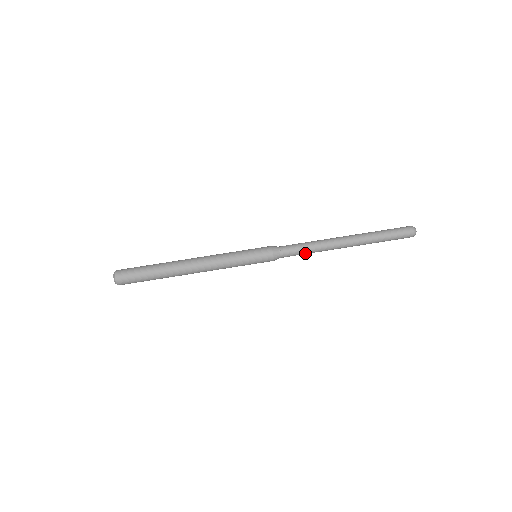
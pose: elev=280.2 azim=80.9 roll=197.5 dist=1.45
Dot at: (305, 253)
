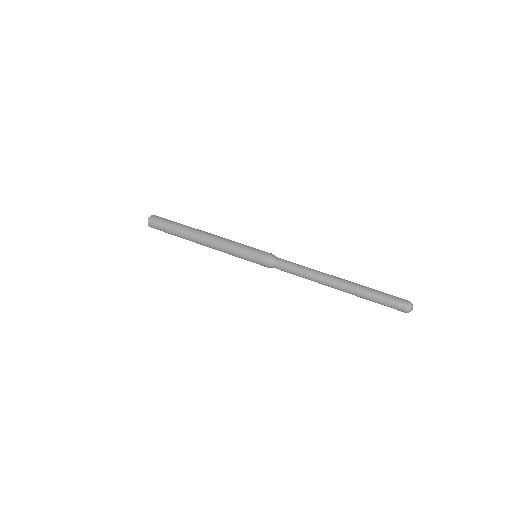
Dot at: (296, 275)
